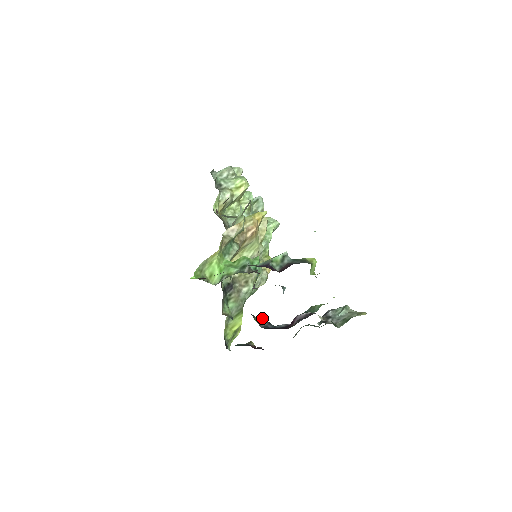
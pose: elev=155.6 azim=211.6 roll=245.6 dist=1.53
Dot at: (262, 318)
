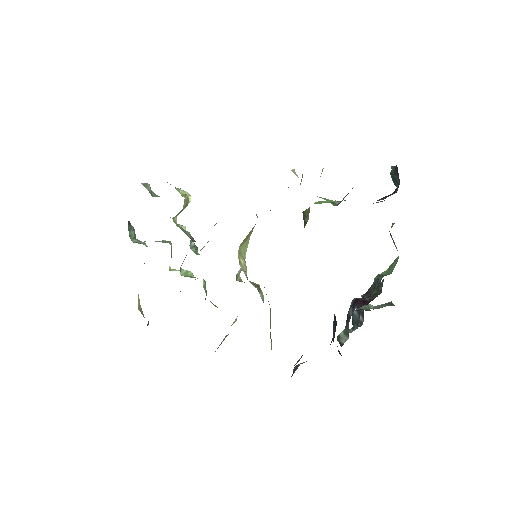
Dot at: occluded
